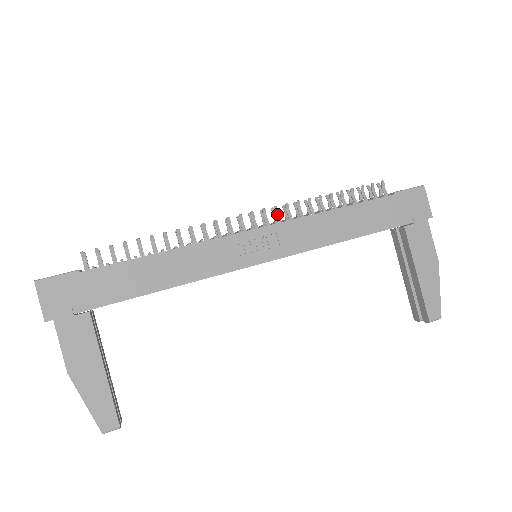
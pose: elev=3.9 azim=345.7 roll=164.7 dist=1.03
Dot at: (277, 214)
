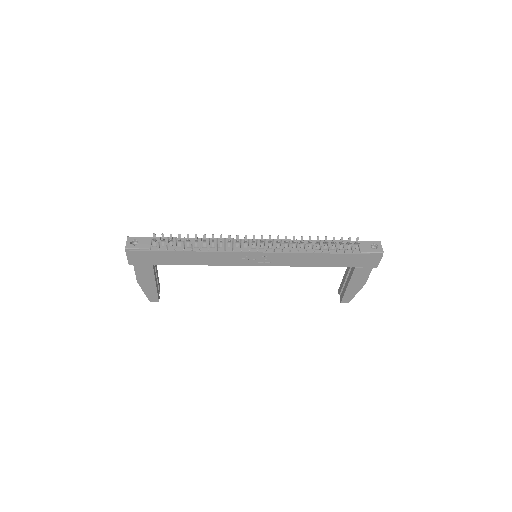
Dot at: (278, 243)
